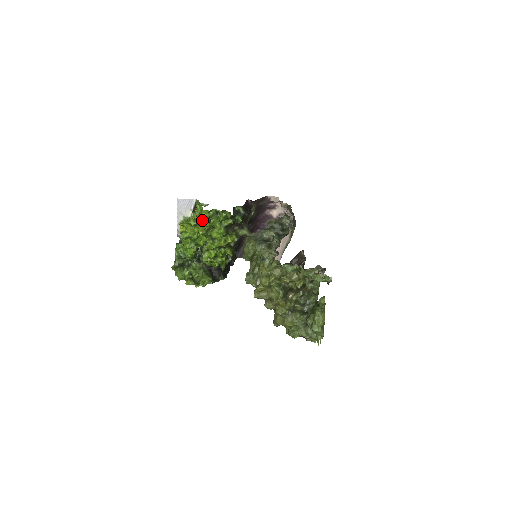
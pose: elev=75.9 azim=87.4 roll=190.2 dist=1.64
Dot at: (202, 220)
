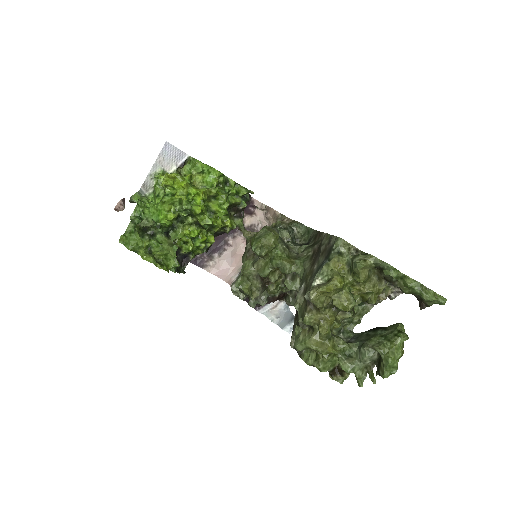
Dot at: (203, 182)
